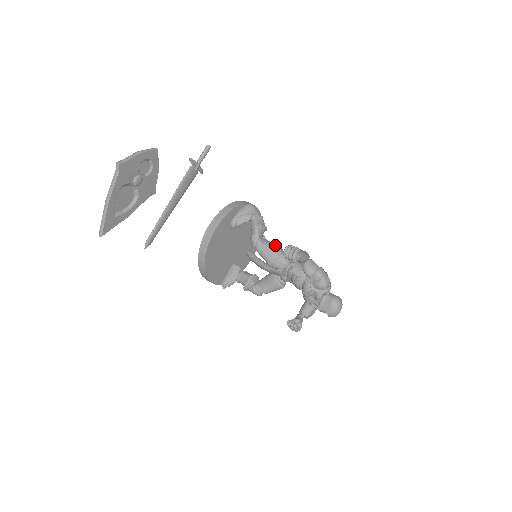
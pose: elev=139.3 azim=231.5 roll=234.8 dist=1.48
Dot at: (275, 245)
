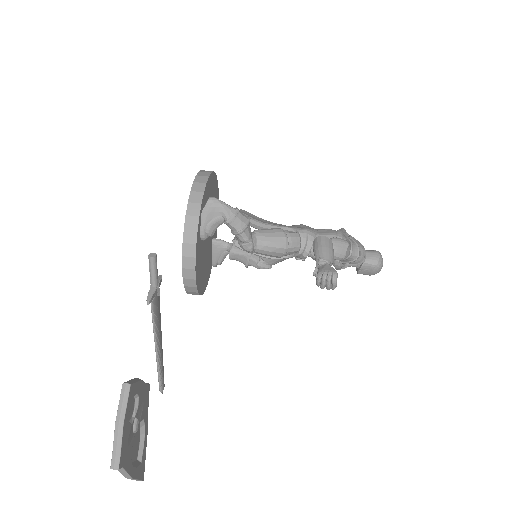
Dot at: (273, 235)
